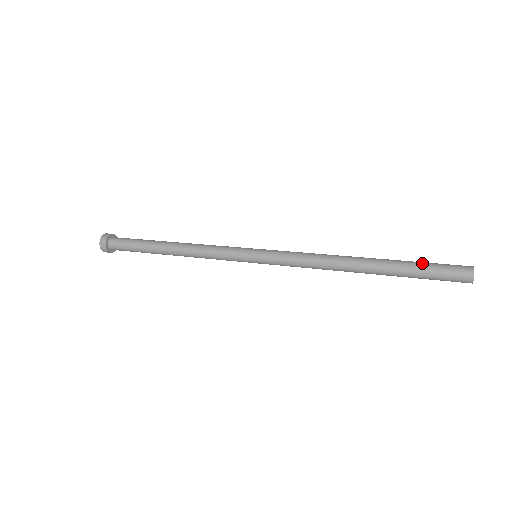
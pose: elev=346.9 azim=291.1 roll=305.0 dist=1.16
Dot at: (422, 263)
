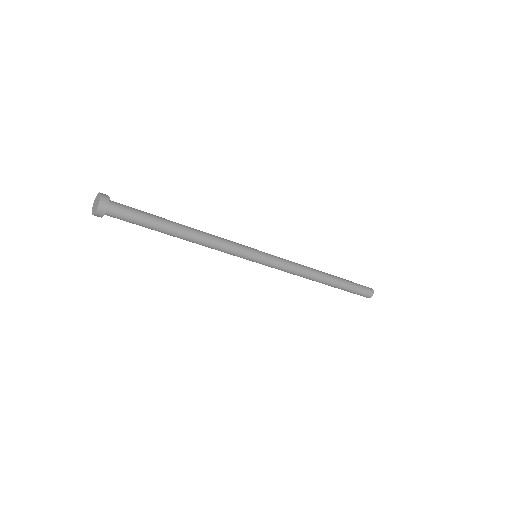
Dot at: (353, 283)
